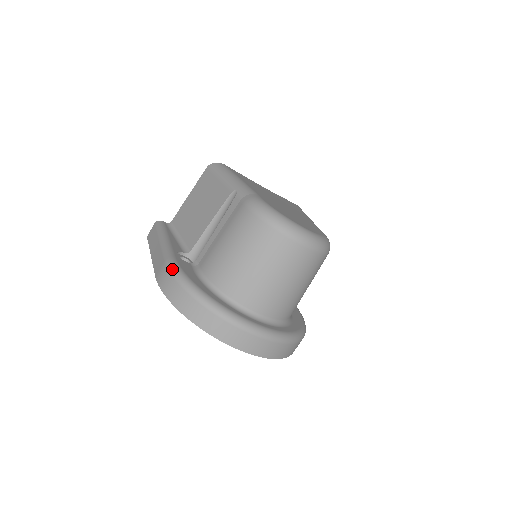
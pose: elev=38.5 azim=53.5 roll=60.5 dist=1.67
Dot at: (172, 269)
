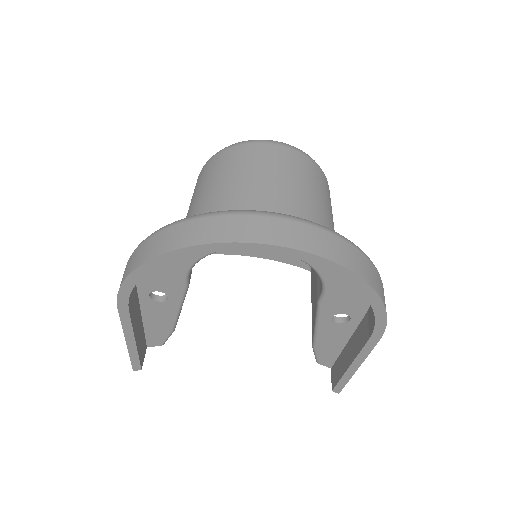
Dot at: occluded
